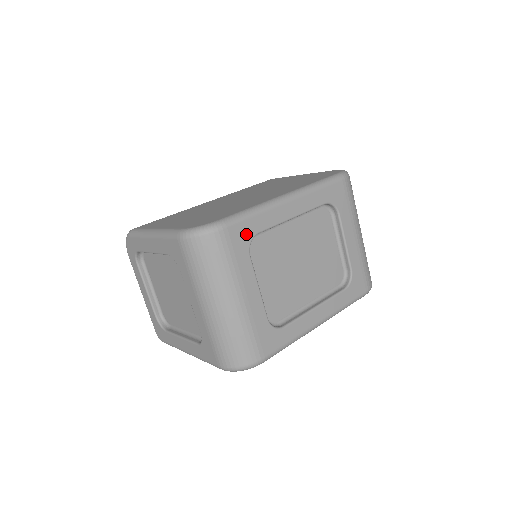
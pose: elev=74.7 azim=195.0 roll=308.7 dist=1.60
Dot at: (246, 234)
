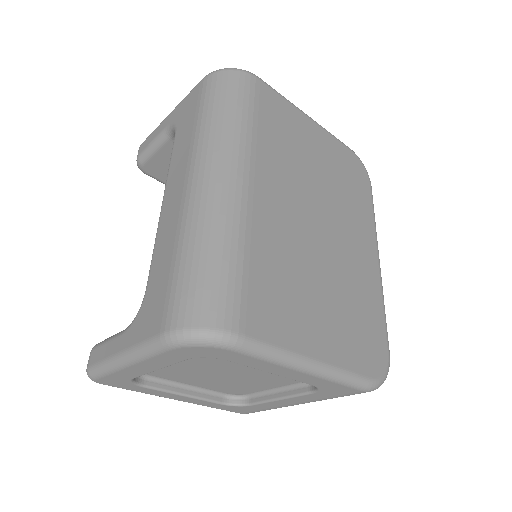
Dot at: occluded
